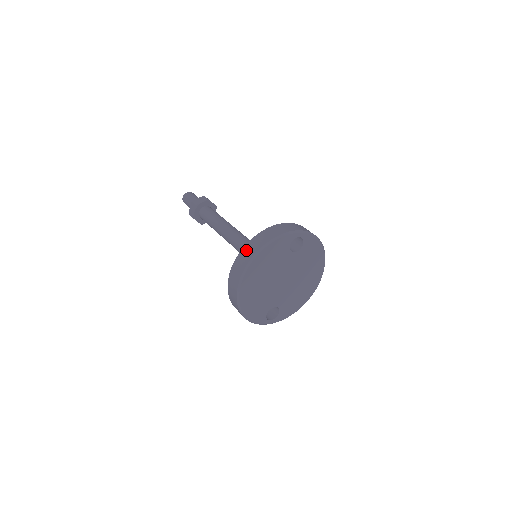
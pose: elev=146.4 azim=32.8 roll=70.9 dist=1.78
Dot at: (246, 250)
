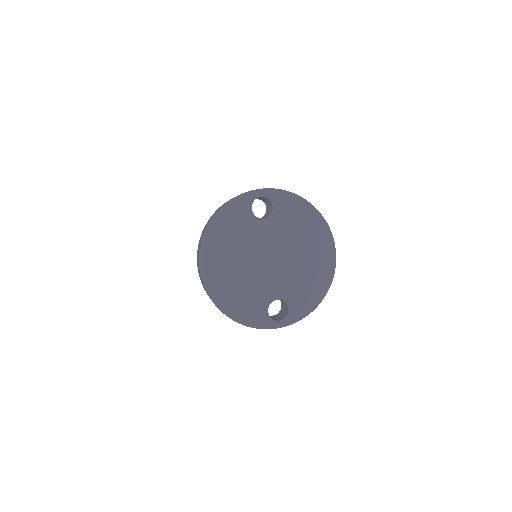
Dot at: (201, 234)
